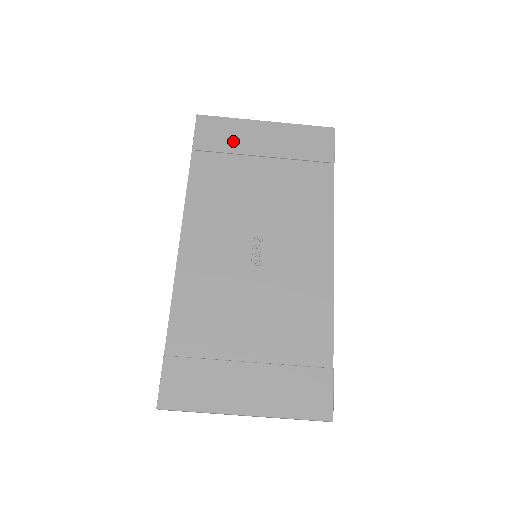
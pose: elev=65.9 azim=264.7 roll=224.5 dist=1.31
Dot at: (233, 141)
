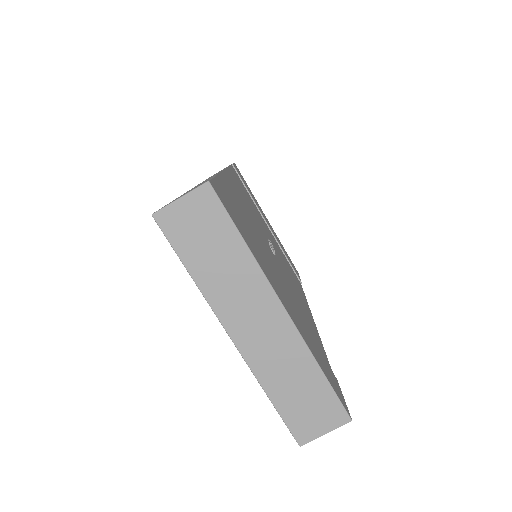
Dot at: (253, 197)
